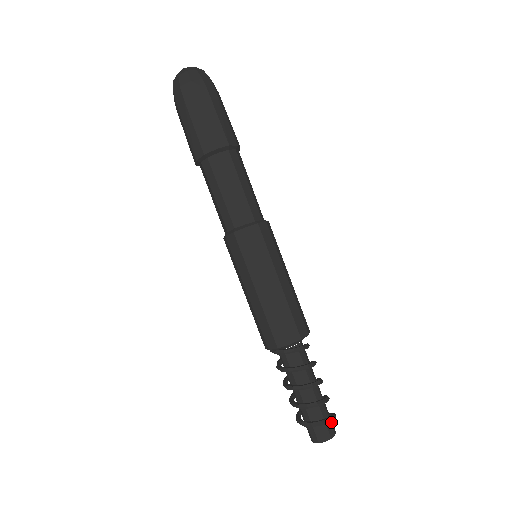
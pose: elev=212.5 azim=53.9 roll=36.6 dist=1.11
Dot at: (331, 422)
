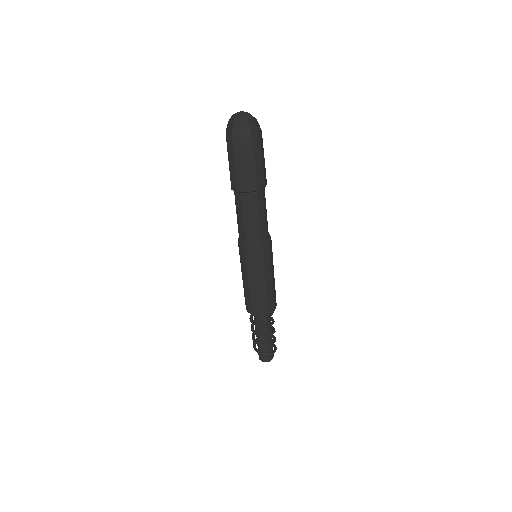
Dot at: occluded
